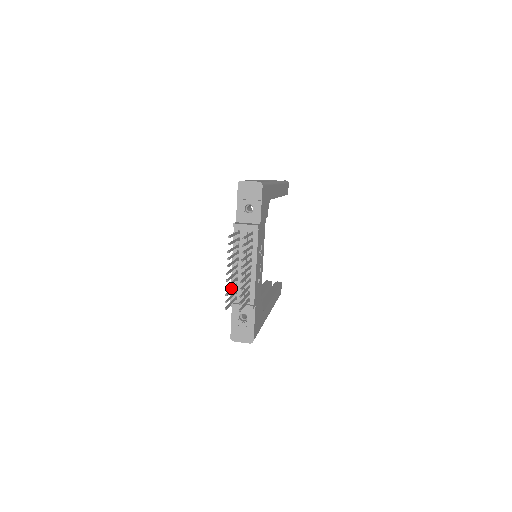
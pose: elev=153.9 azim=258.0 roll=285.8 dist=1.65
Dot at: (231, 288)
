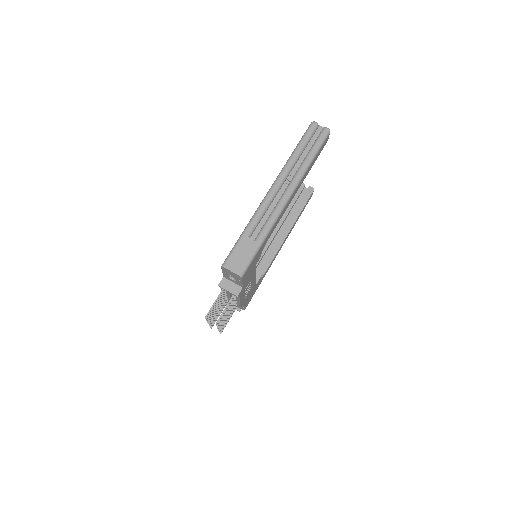
Dot at: (219, 310)
